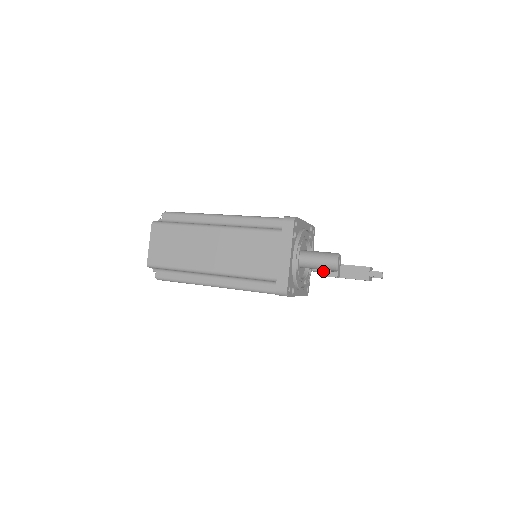
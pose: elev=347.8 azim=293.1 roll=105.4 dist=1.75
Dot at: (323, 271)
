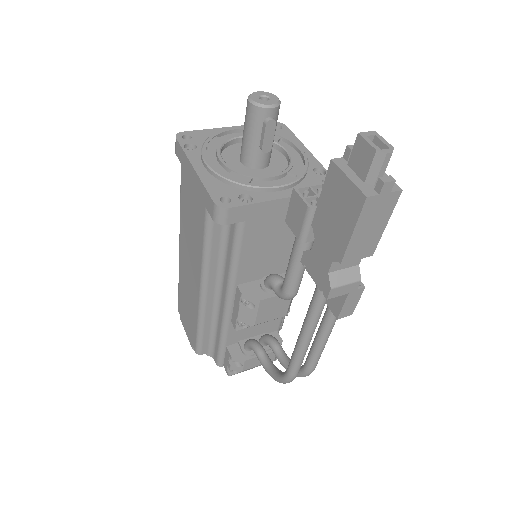
Dot at: occluded
